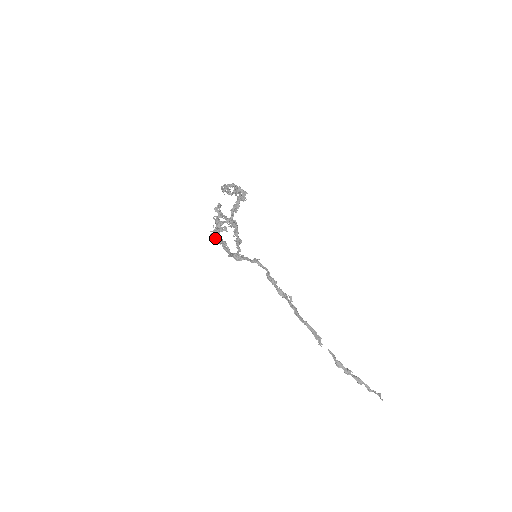
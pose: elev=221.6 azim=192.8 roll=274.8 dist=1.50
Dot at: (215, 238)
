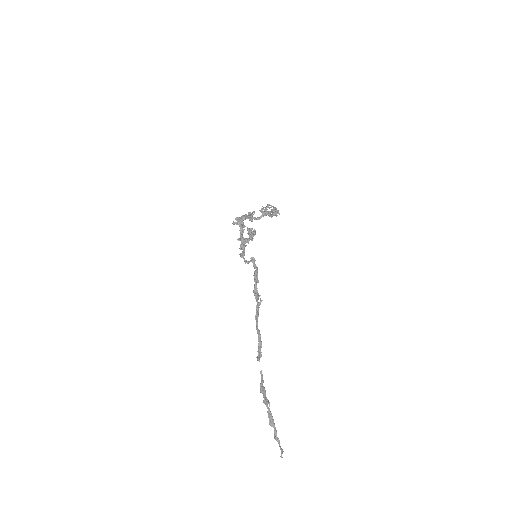
Dot at: (240, 219)
